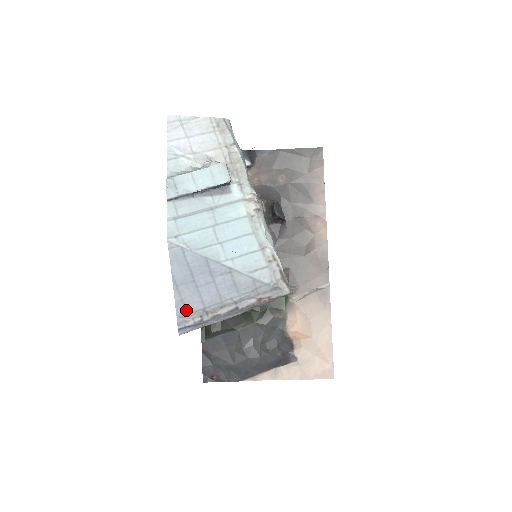
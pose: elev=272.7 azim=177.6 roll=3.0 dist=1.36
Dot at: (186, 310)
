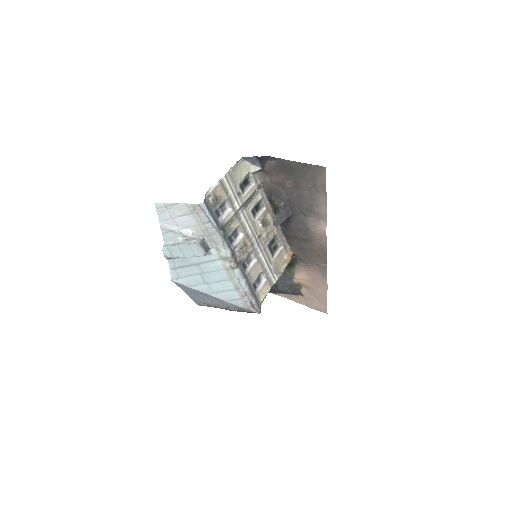
Dot at: (198, 301)
